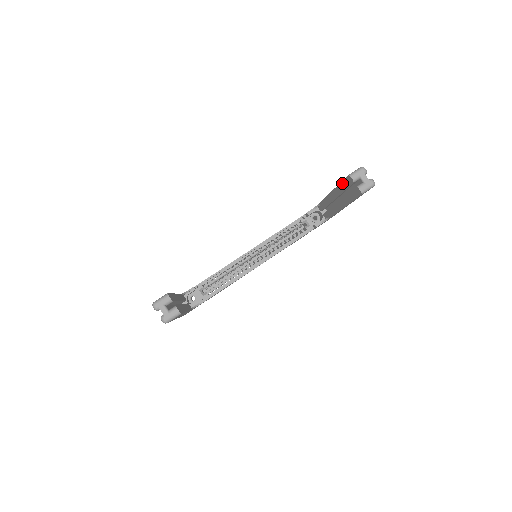
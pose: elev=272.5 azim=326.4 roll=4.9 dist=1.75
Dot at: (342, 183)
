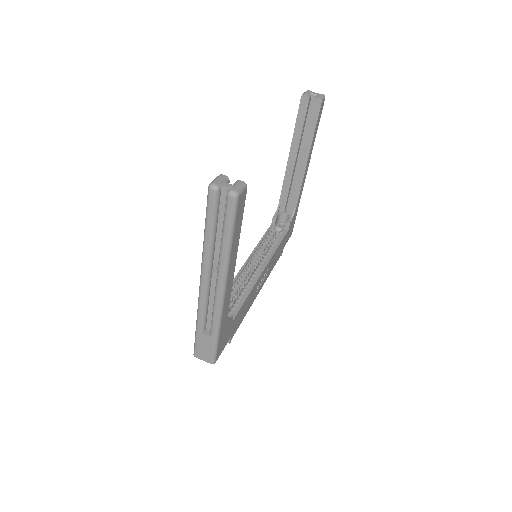
Dot at: (298, 119)
